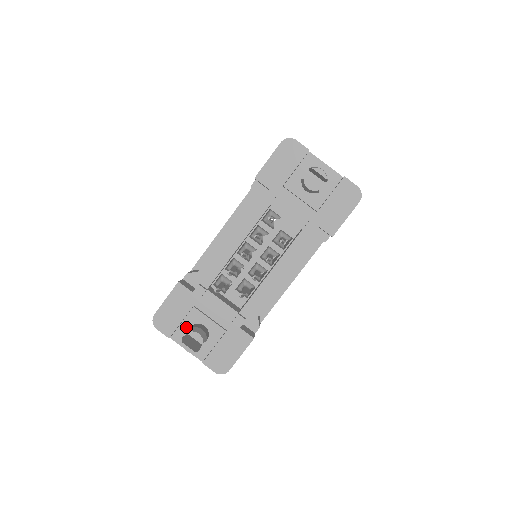
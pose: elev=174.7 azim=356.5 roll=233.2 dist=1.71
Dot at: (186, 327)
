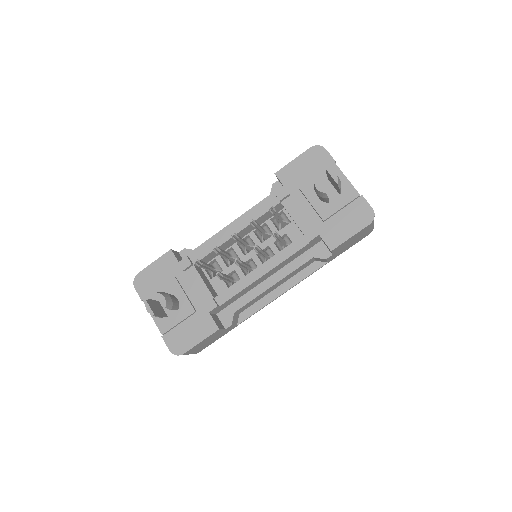
Dot at: occluded
